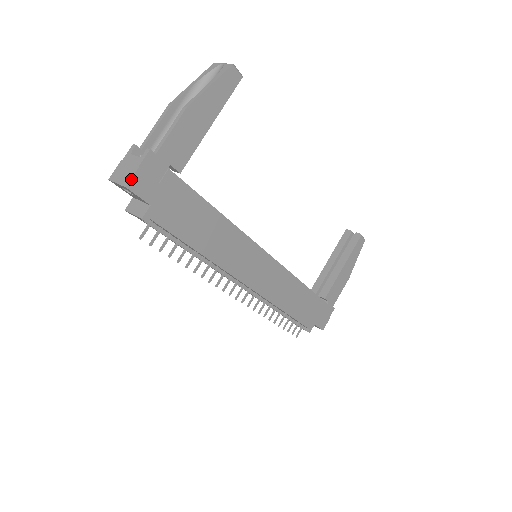
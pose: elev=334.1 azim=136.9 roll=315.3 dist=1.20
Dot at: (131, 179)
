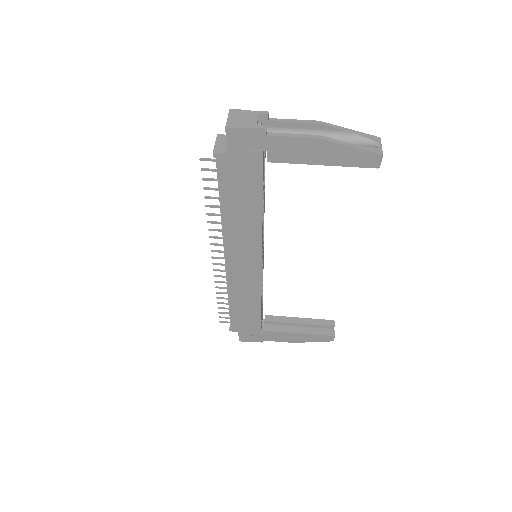
Dot at: (234, 128)
